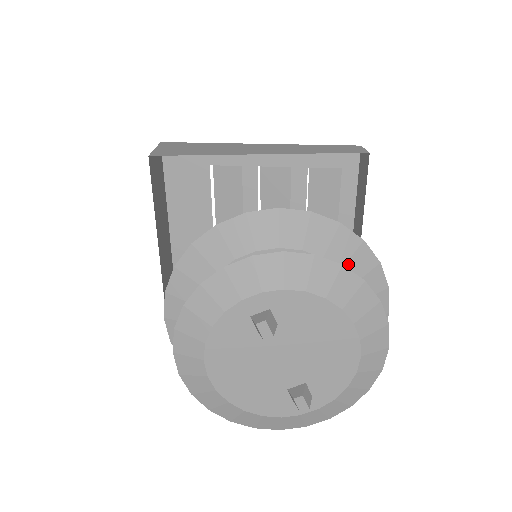
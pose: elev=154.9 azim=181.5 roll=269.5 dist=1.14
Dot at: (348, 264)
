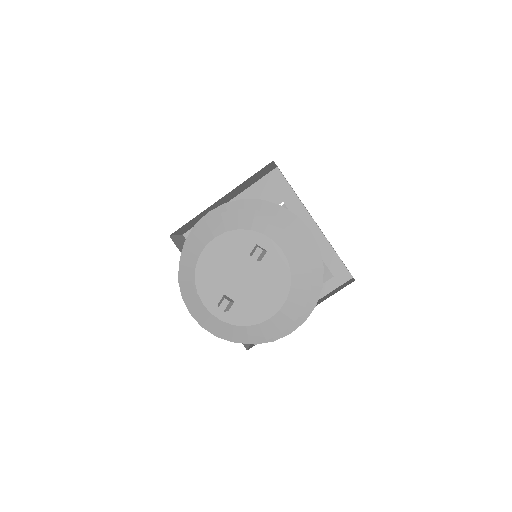
Dot at: occluded
